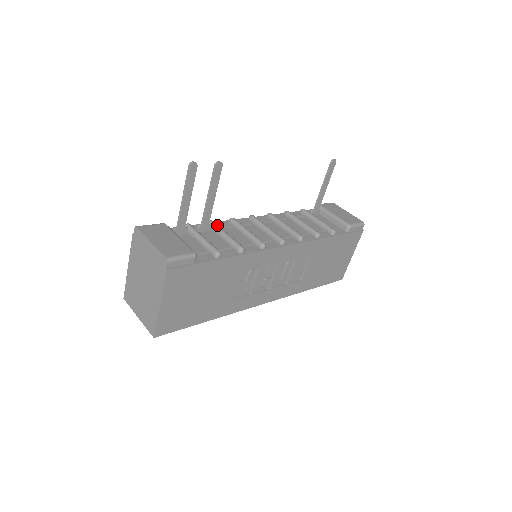
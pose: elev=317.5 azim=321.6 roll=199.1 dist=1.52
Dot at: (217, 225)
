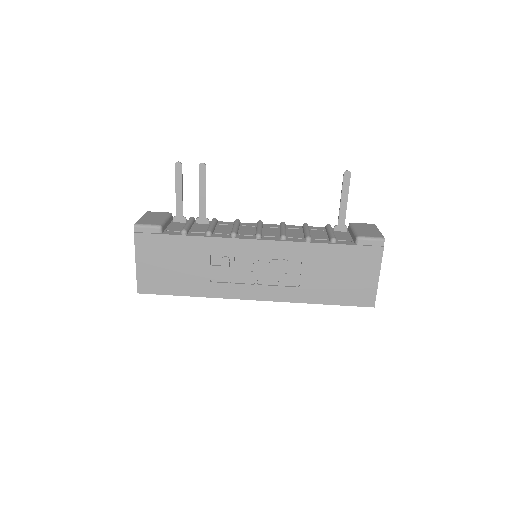
Dot at: (214, 220)
